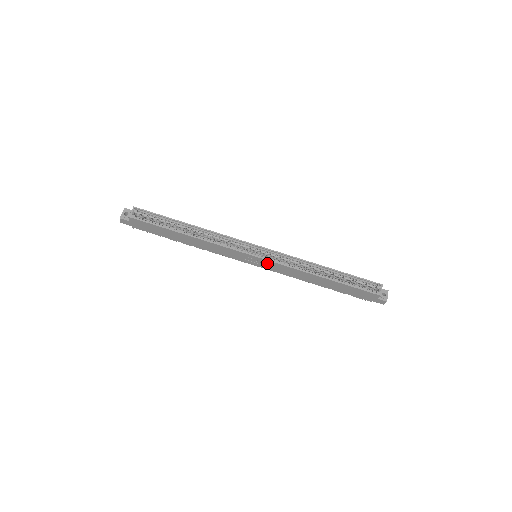
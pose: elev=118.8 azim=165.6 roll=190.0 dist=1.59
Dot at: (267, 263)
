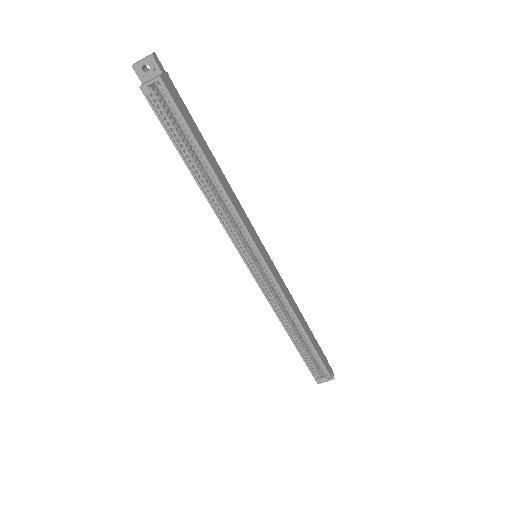
Dot at: (256, 276)
